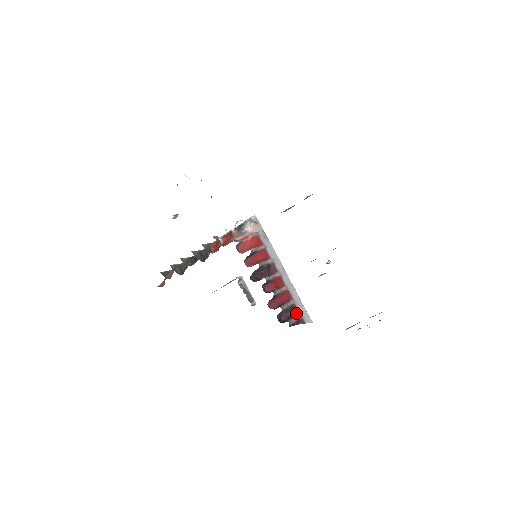
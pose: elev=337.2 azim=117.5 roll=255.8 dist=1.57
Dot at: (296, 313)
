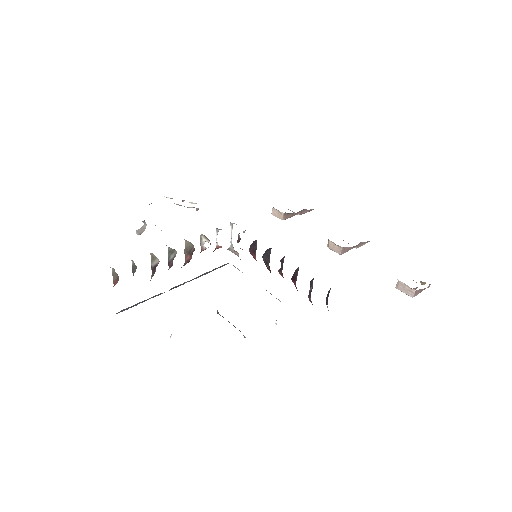
Dot at: occluded
